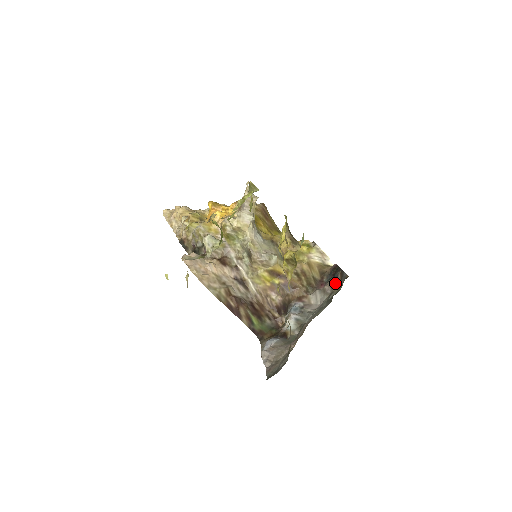
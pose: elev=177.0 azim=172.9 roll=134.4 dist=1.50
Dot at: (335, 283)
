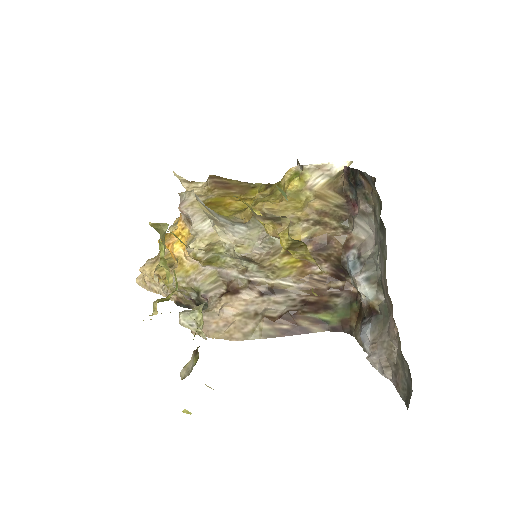
Dot at: (366, 193)
